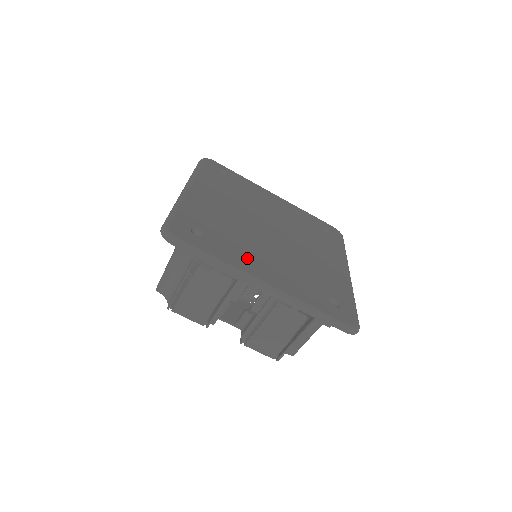
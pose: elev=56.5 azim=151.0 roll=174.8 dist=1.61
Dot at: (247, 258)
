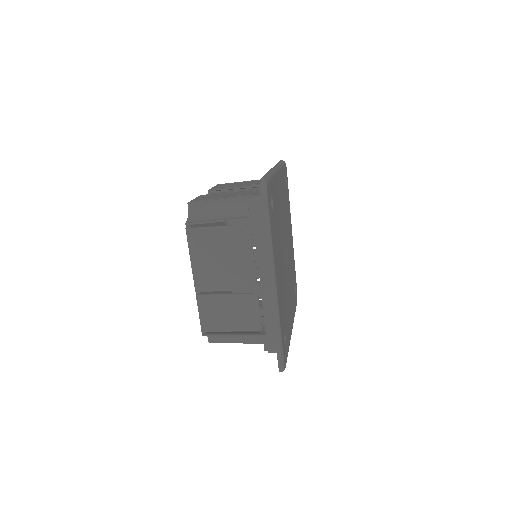
Dot at: (289, 320)
